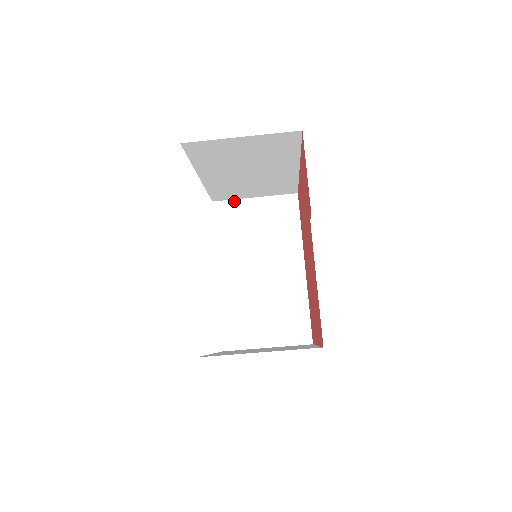
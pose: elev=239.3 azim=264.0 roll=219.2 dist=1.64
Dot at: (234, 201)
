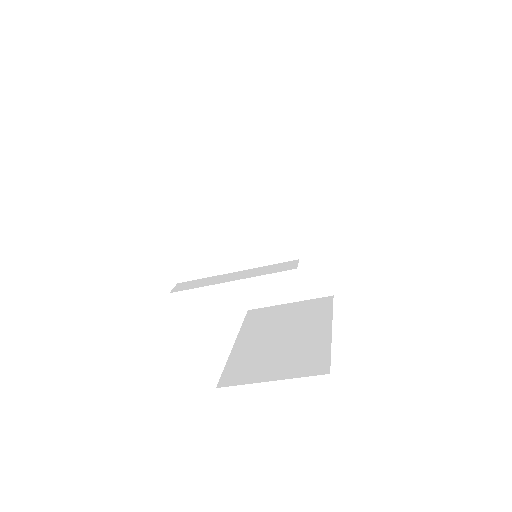
Dot at: (225, 161)
